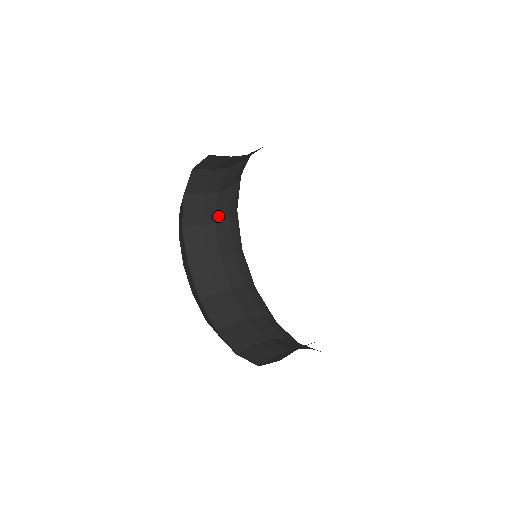
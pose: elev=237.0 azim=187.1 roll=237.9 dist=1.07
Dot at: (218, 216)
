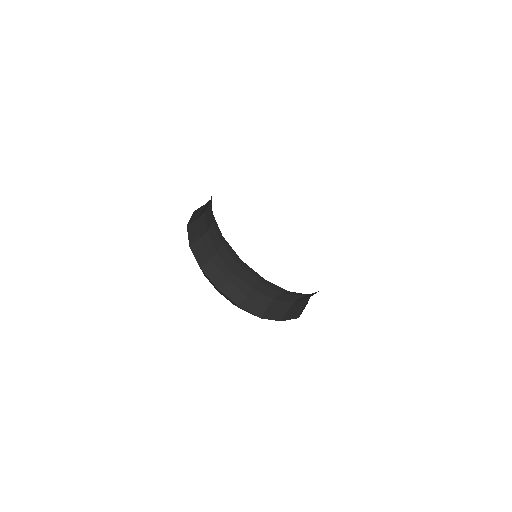
Dot at: occluded
